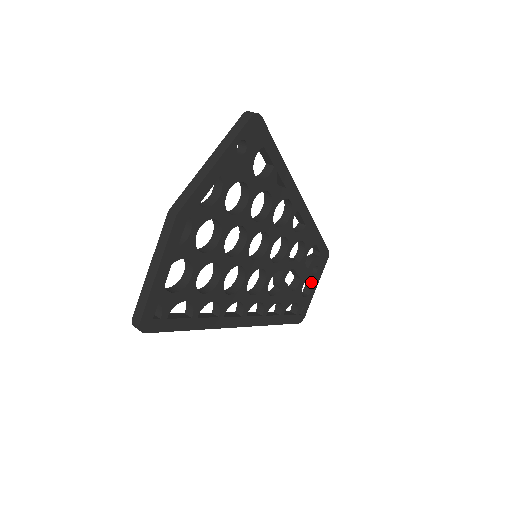
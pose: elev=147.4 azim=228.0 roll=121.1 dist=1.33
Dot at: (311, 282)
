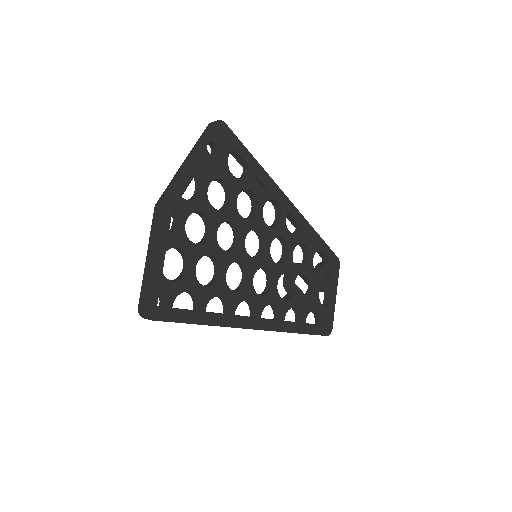
Dot at: (328, 290)
